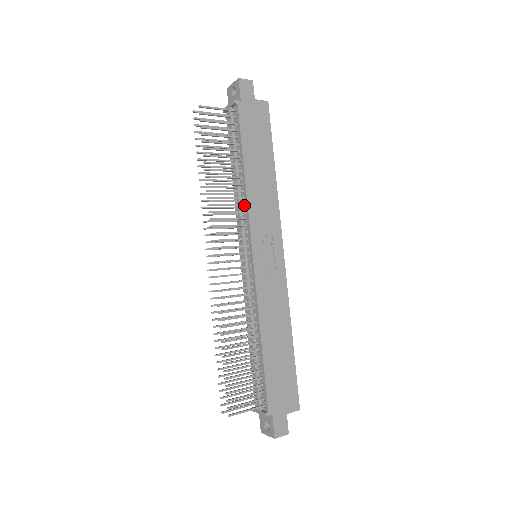
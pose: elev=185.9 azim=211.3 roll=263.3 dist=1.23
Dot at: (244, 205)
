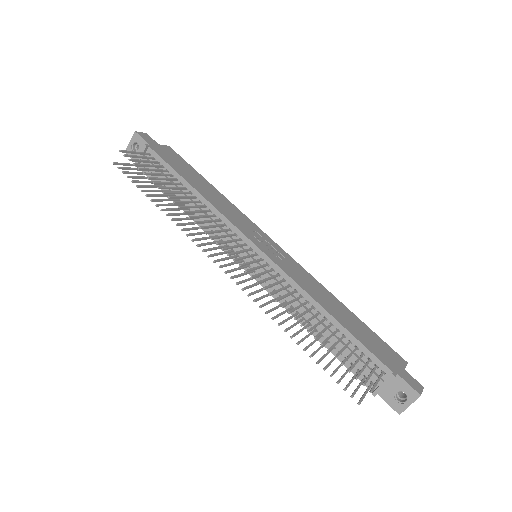
Dot at: (215, 215)
